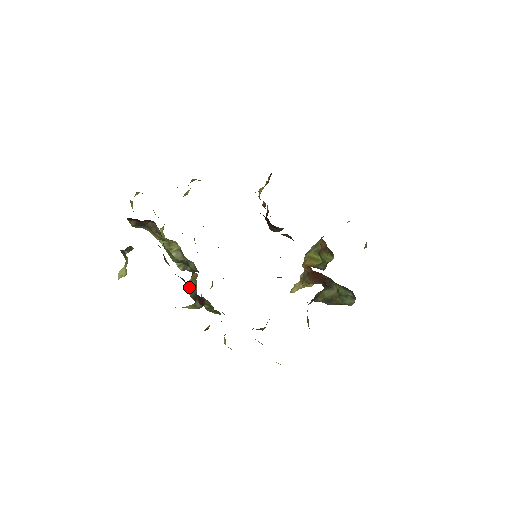
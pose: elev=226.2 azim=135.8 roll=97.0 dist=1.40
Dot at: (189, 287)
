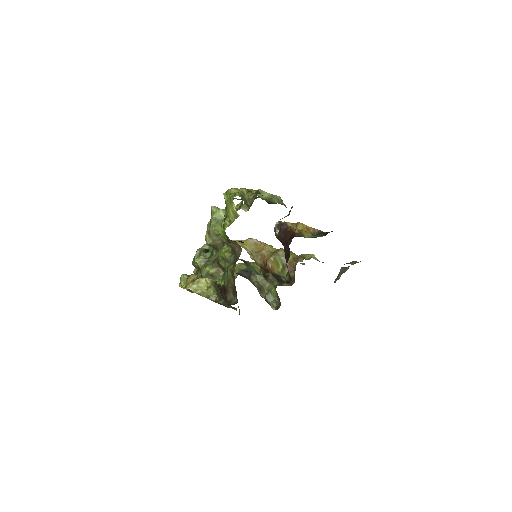
Dot at: (209, 273)
